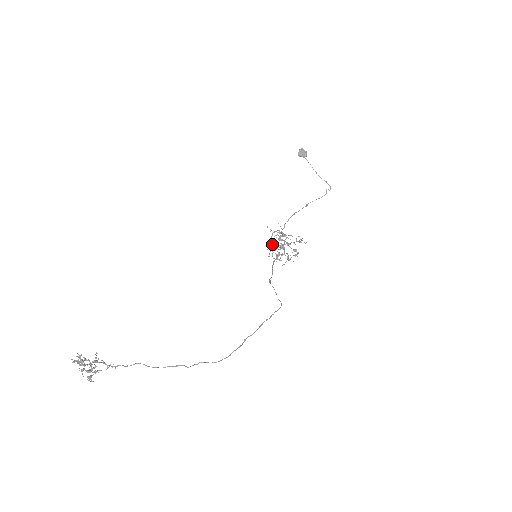
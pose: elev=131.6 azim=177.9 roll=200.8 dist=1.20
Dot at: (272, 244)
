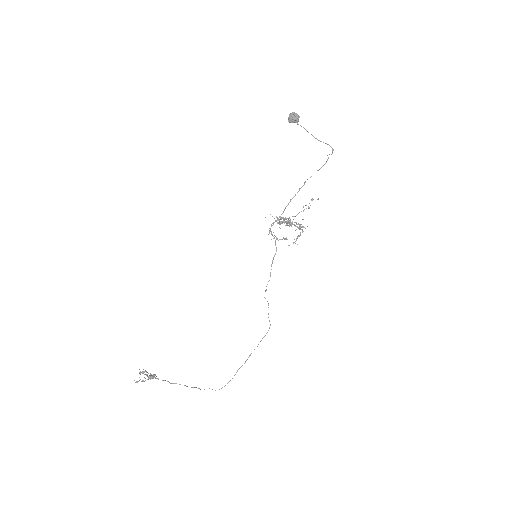
Dot at: (272, 235)
